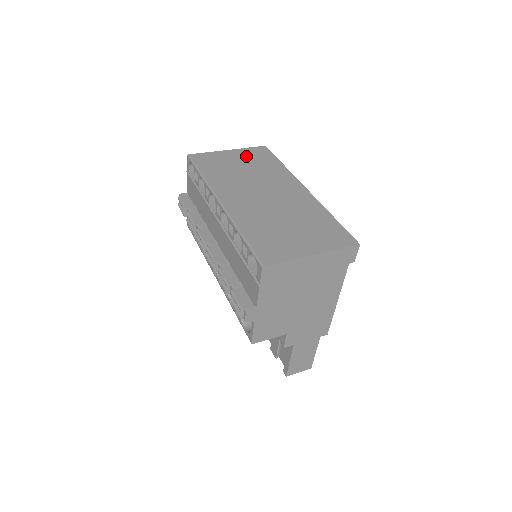
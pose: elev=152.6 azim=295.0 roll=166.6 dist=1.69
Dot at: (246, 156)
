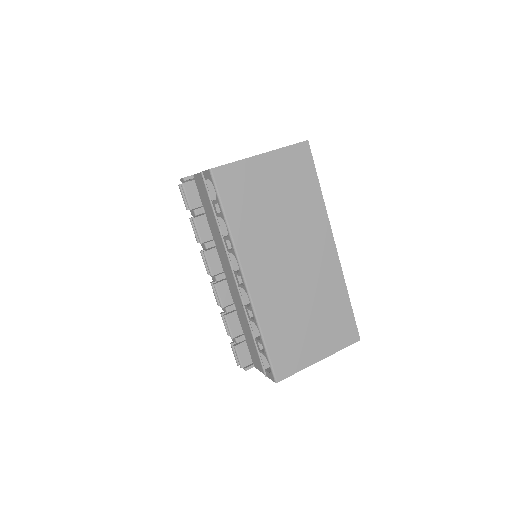
Dot at: (282, 171)
